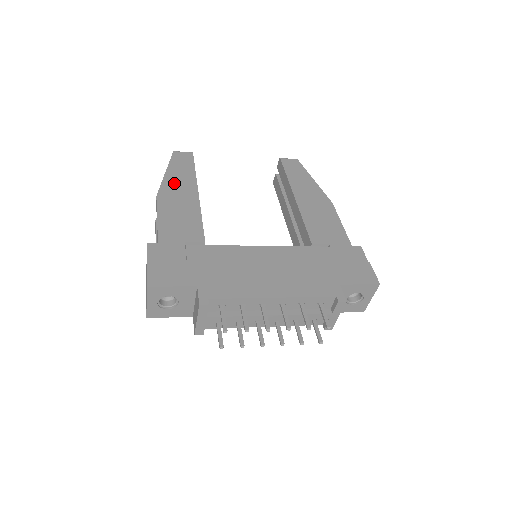
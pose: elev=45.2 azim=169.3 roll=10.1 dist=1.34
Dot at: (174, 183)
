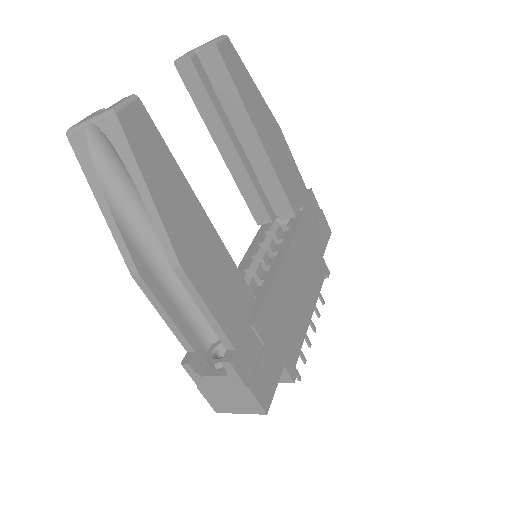
Dot at: (176, 215)
